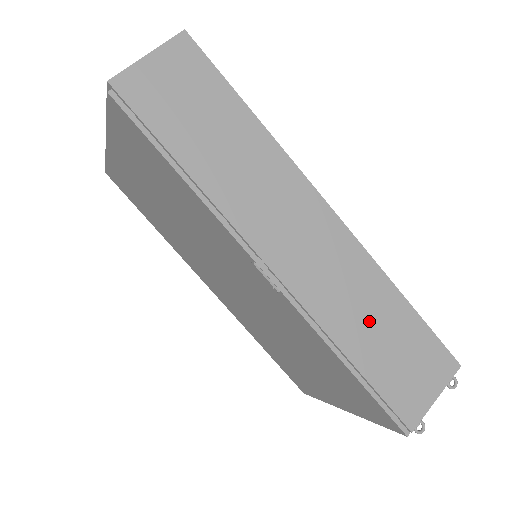
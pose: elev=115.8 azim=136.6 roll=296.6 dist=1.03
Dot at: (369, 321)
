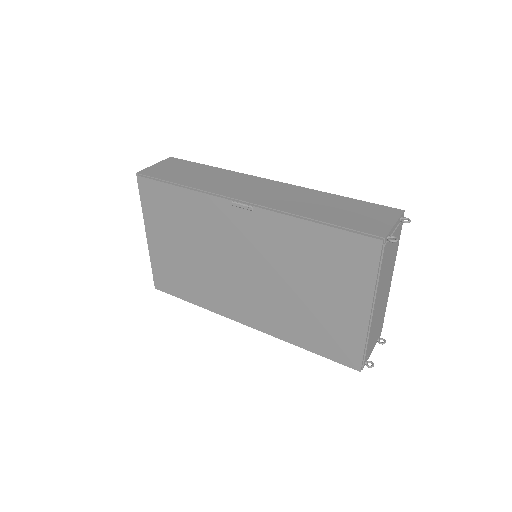
Dot at: (320, 206)
